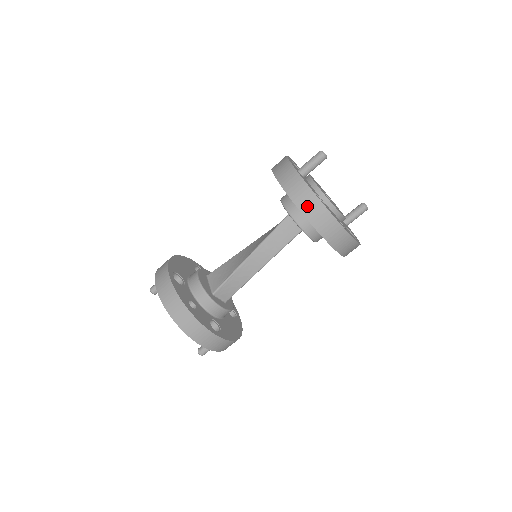
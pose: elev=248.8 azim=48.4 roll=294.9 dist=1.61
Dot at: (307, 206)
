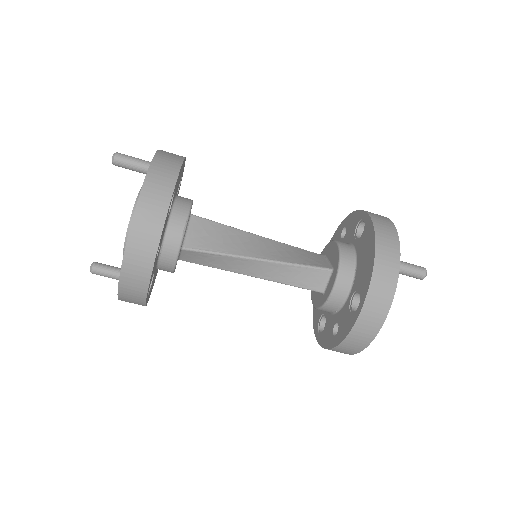
Dot at: (371, 312)
